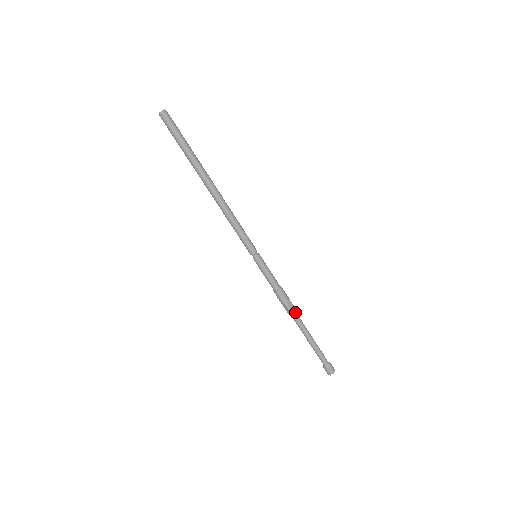
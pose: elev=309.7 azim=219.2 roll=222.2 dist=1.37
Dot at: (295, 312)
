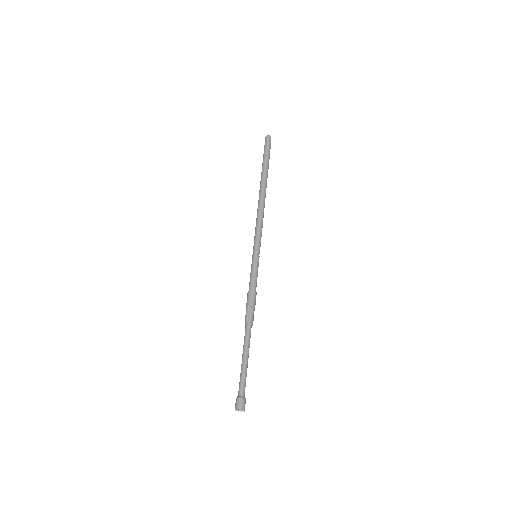
Dot at: (249, 320)
